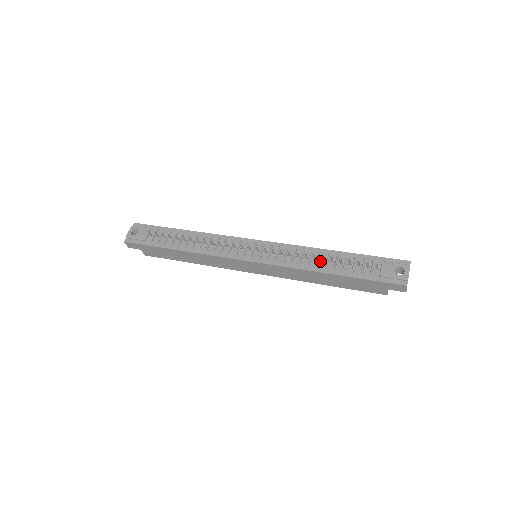
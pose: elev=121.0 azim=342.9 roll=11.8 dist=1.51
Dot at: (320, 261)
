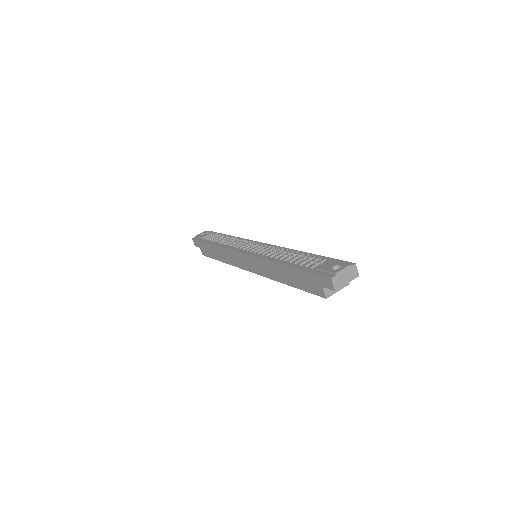
Dot at: (286, 257)
